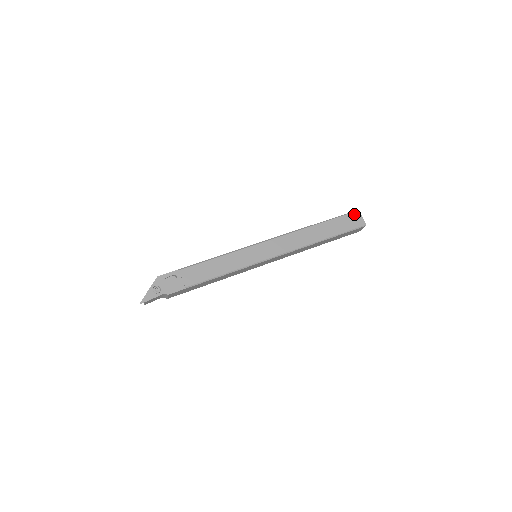
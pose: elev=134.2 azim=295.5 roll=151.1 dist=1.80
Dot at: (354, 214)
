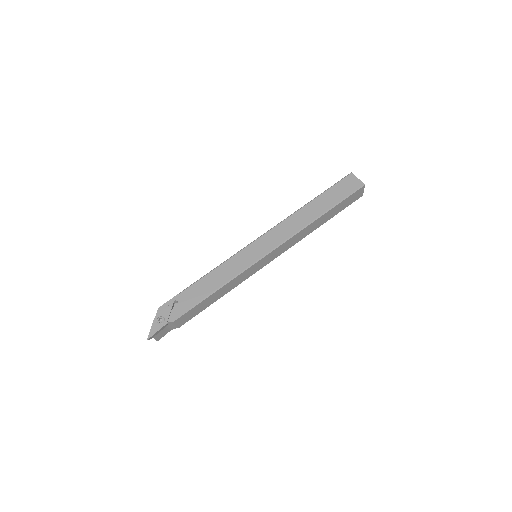
Dot at: (347, 178)
